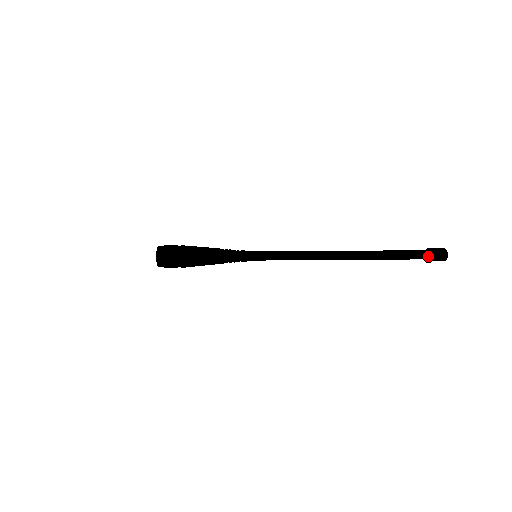
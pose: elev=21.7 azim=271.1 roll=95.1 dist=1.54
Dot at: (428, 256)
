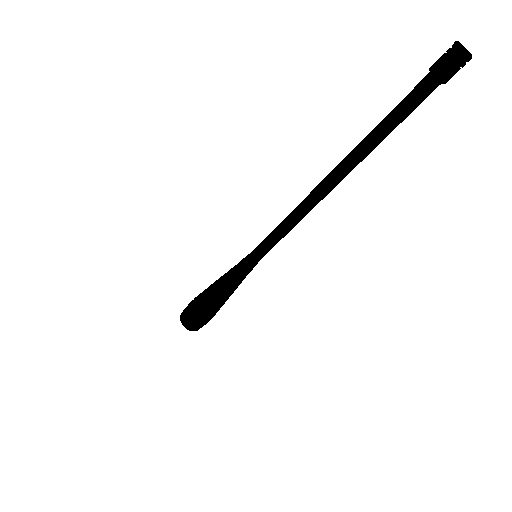
Dot at: (430, 73)
